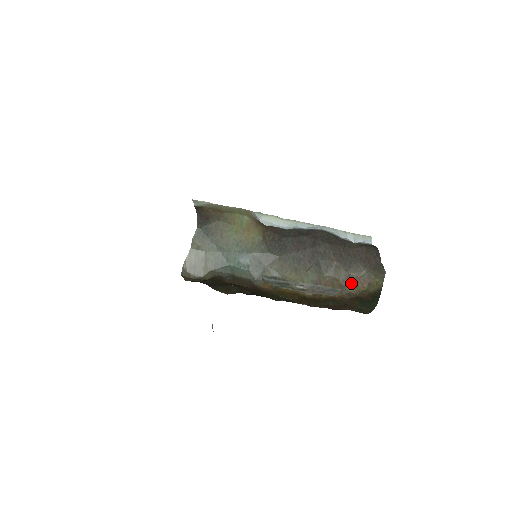
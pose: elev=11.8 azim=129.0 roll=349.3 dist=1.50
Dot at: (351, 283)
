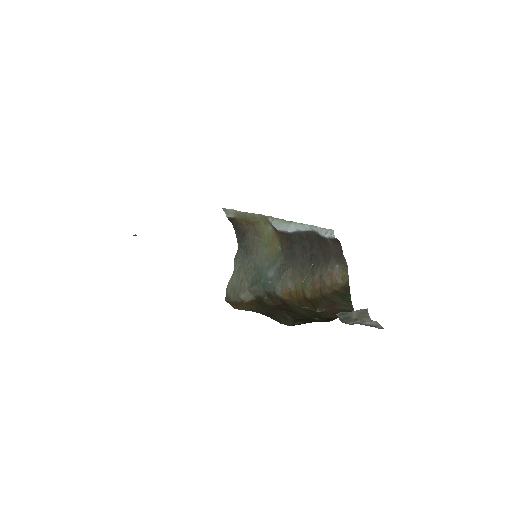
Dot at: (329, 278)
